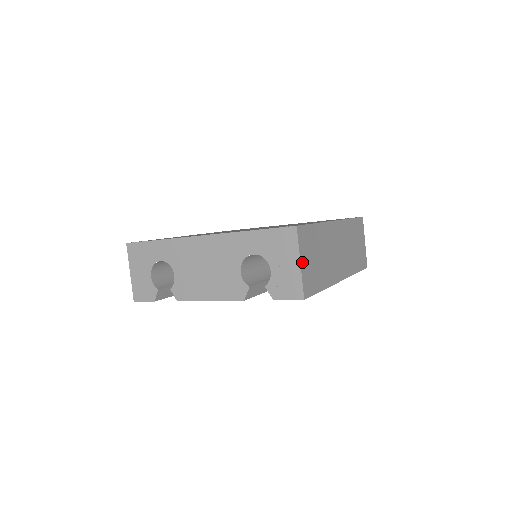
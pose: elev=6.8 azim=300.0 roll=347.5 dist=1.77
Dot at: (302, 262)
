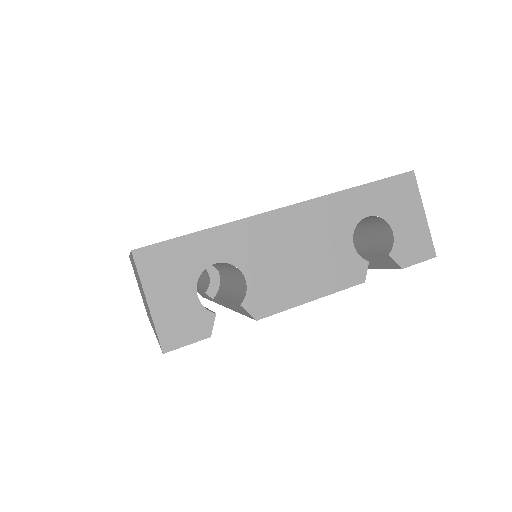
Dot at: (421, 214)
